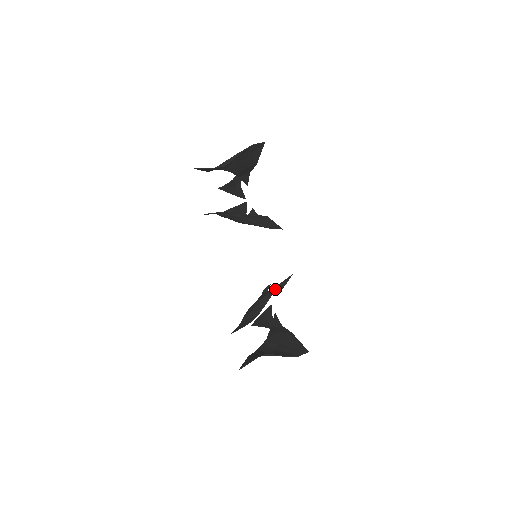
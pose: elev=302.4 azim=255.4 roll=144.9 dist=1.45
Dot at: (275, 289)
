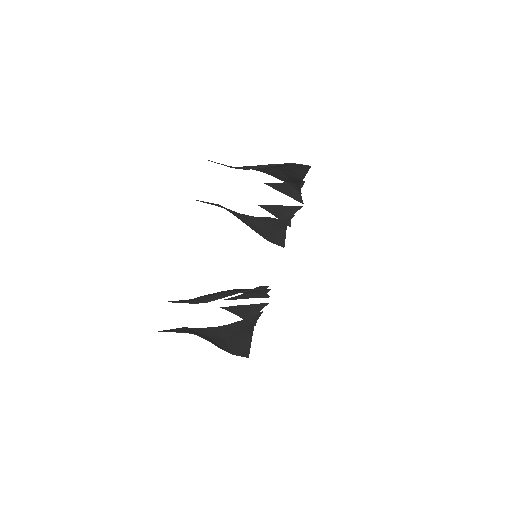
Dot at: (242, 291)
